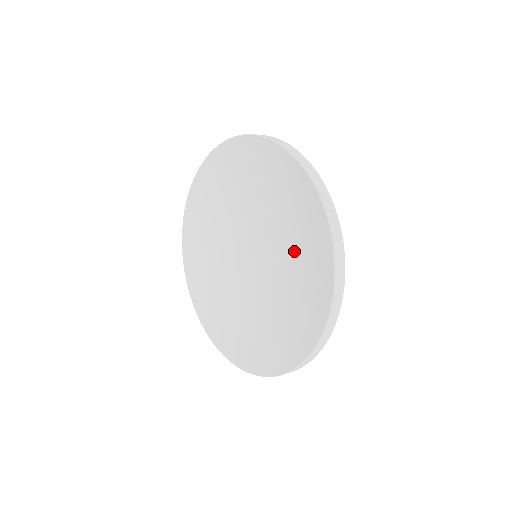
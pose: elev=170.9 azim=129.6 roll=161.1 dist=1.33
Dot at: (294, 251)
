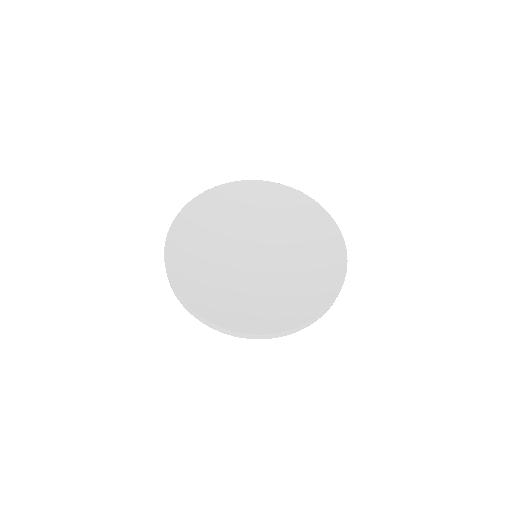
Dot at: (274, 216)
